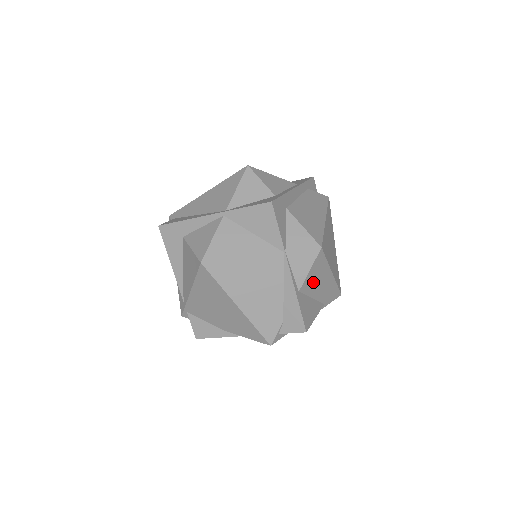
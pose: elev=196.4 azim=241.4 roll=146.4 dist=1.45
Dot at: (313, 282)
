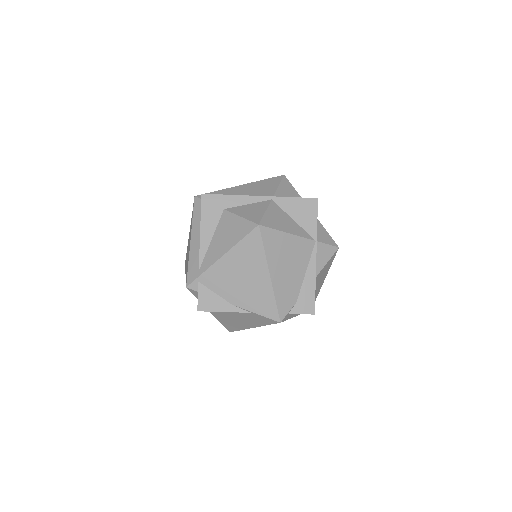
Dot at: (319, 278)
